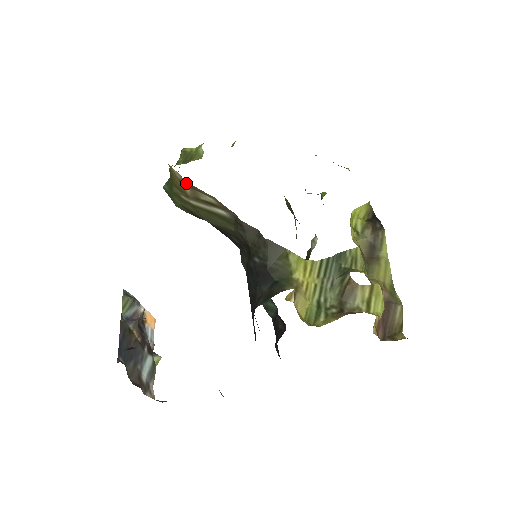
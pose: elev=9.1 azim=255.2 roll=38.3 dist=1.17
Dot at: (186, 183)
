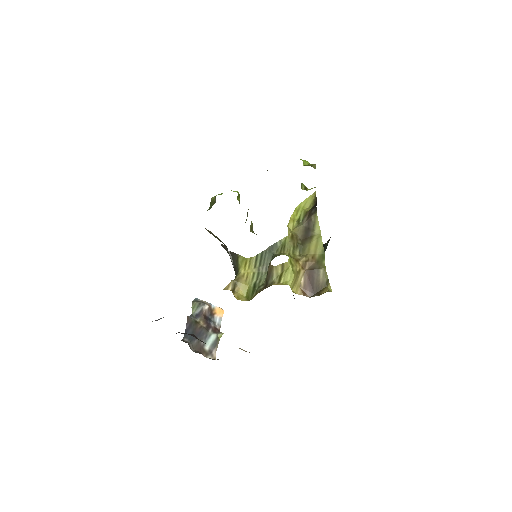
Dot at: occluded
